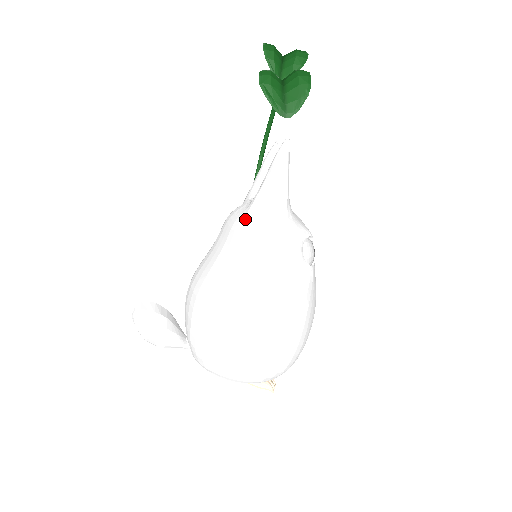
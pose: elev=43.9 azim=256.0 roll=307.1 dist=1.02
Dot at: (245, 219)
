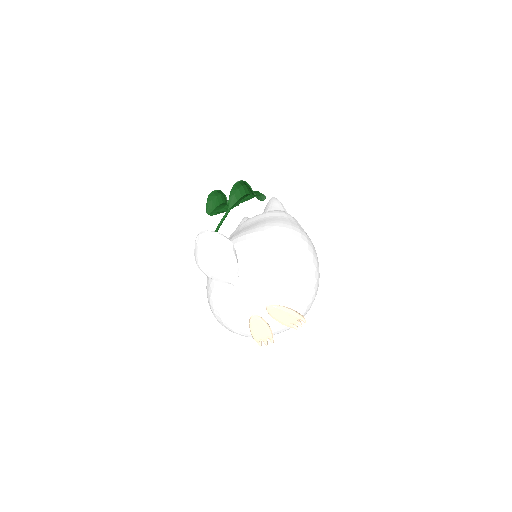
Dot at: (270, 211)
